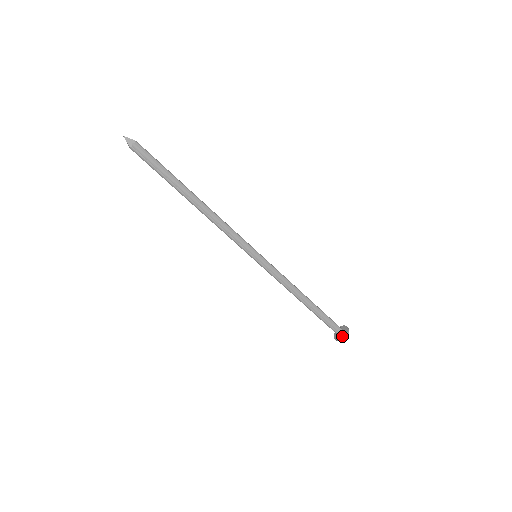
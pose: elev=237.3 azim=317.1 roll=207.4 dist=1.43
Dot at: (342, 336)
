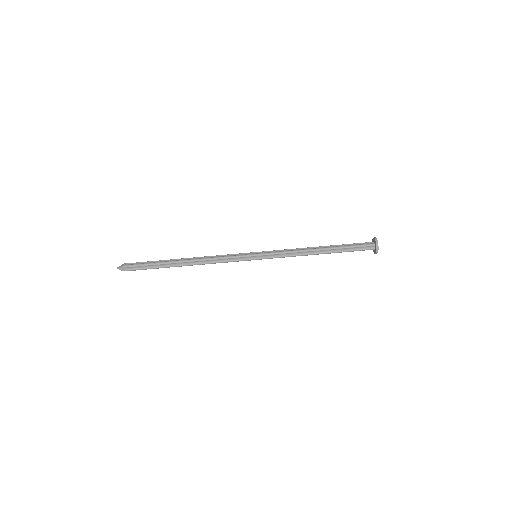
Dot at: (375, 250)
